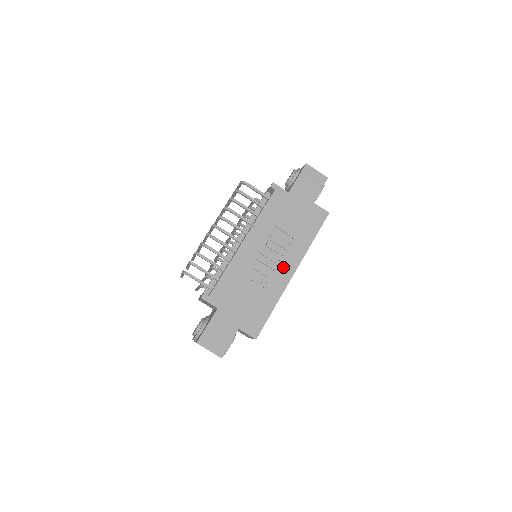
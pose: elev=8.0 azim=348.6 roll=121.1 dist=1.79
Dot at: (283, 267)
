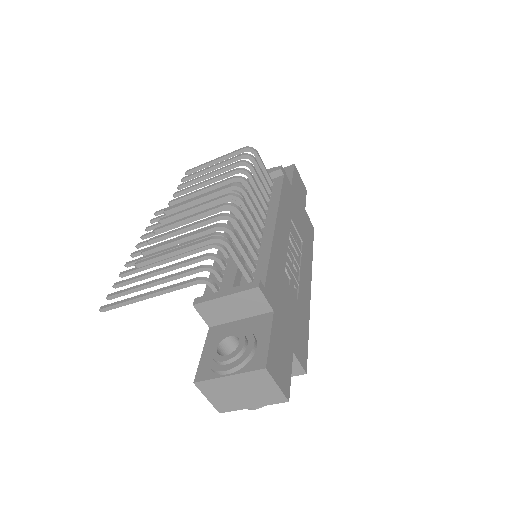
Dot at: (304, 275)
